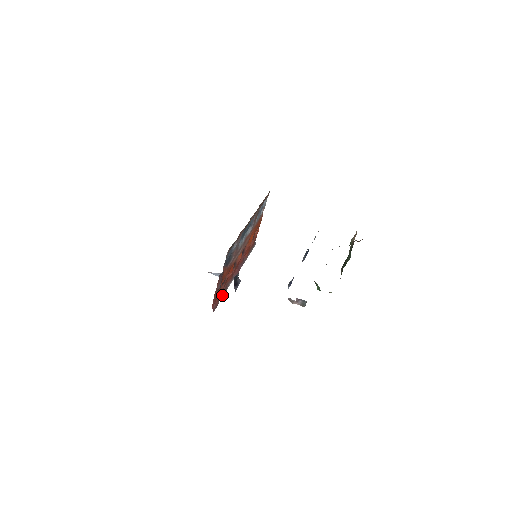
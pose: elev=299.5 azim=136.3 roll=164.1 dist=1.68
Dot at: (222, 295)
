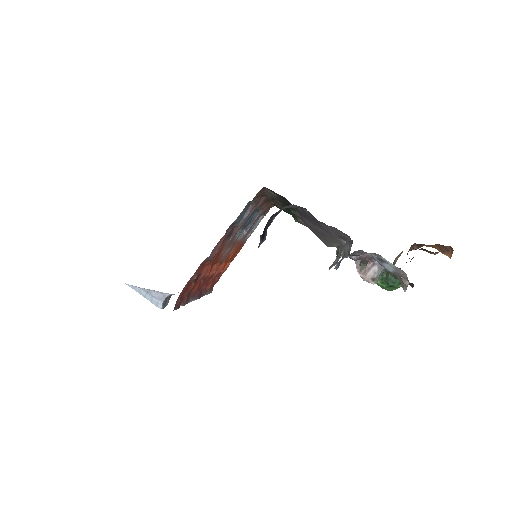
Dot at: (185, 300)
